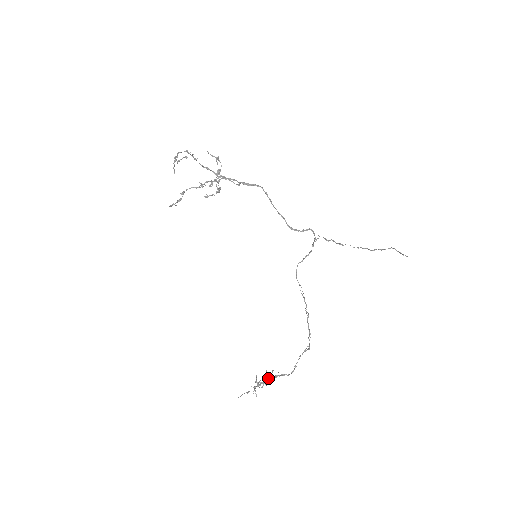
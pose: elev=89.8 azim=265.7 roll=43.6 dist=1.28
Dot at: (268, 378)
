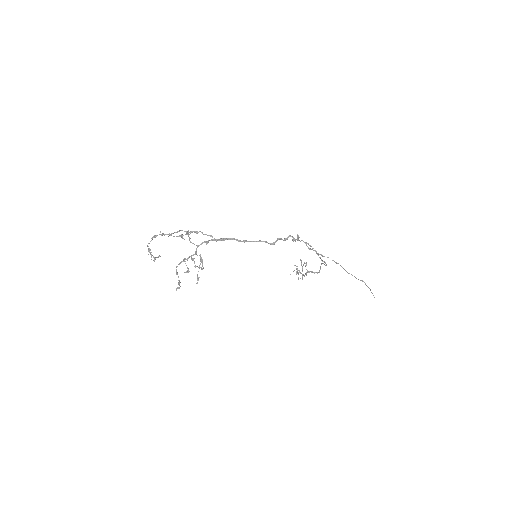
Dot at: (304, 263)
